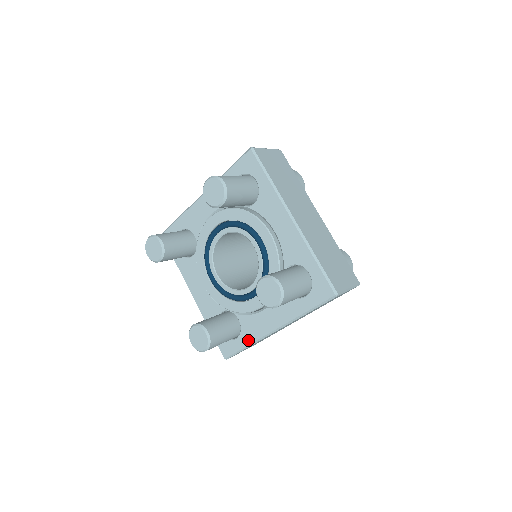
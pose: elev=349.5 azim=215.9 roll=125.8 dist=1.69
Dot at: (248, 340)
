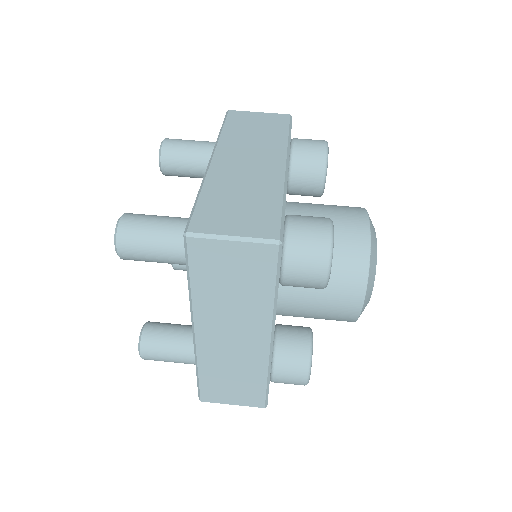
Dot at: occluded
